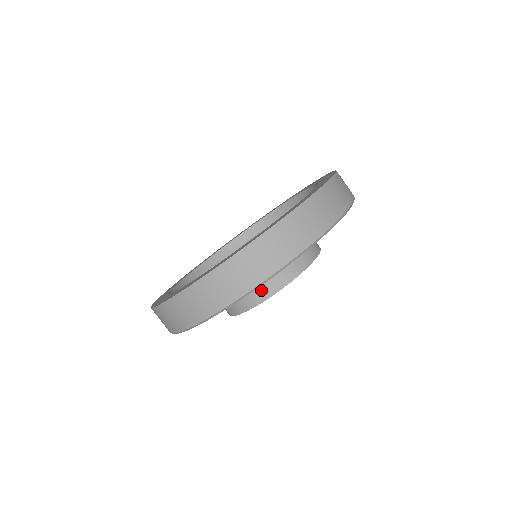
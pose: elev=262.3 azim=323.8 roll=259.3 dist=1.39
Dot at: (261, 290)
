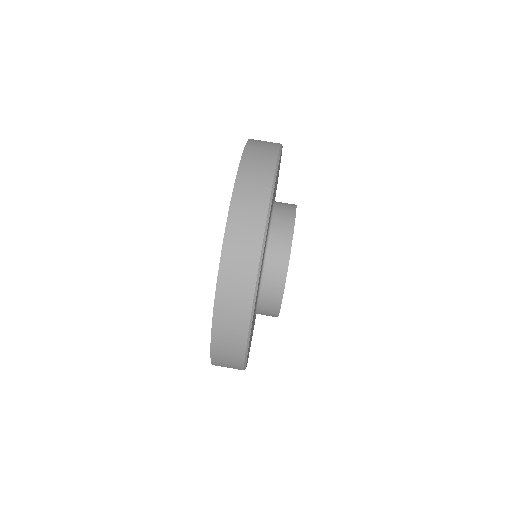
Dot at: (270, 304)
